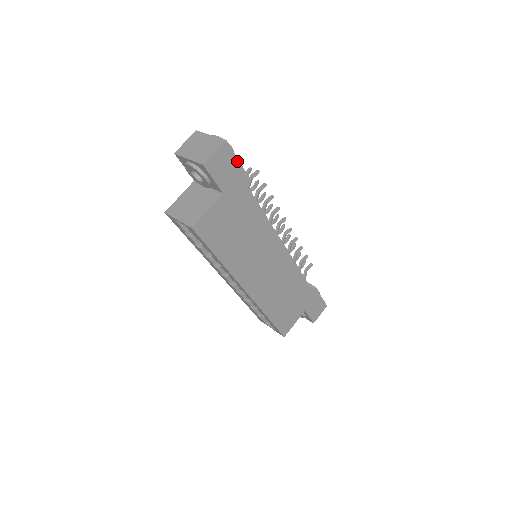
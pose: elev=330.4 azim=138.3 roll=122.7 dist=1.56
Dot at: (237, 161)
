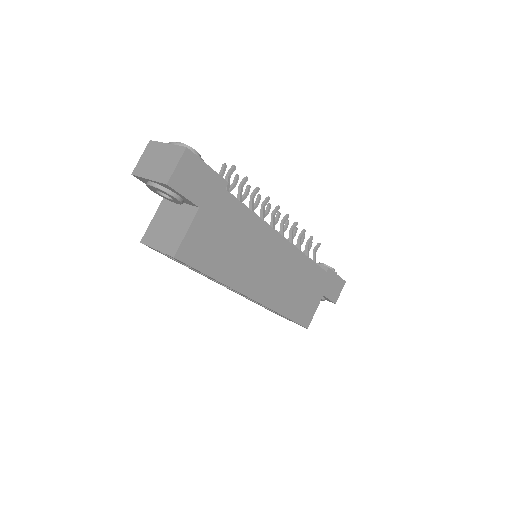
Dot at: (206, 166)
